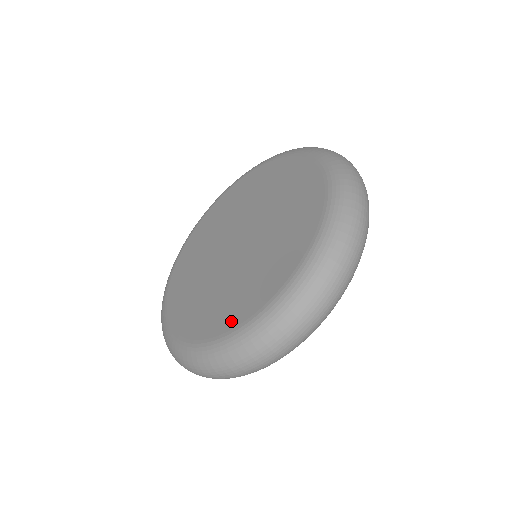
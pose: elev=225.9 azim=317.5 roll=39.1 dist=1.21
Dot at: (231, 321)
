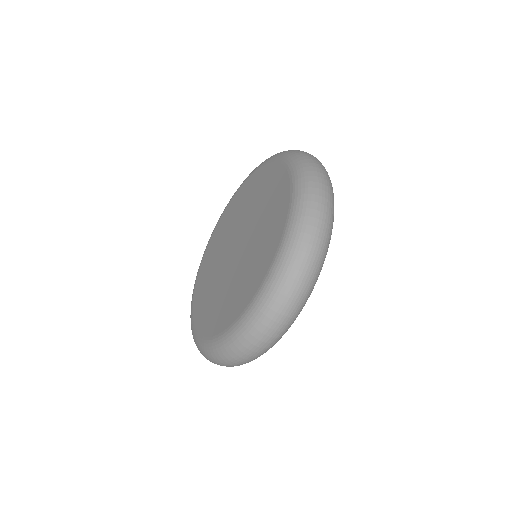
Dot at: (253, 289)
